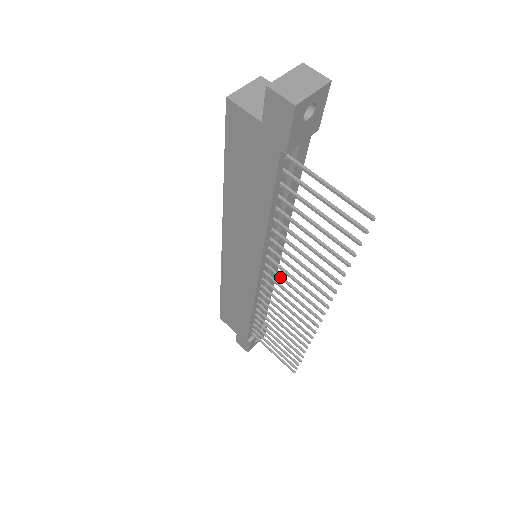
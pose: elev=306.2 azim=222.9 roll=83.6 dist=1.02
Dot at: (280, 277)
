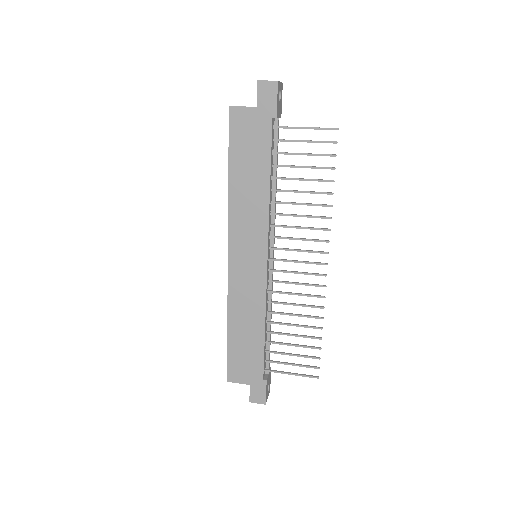
Dot at: (284, 248)
